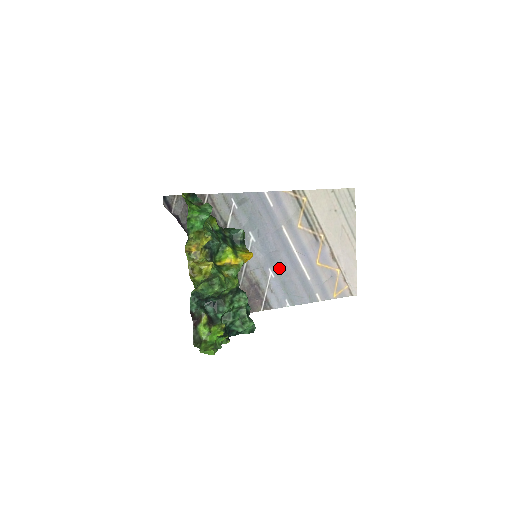
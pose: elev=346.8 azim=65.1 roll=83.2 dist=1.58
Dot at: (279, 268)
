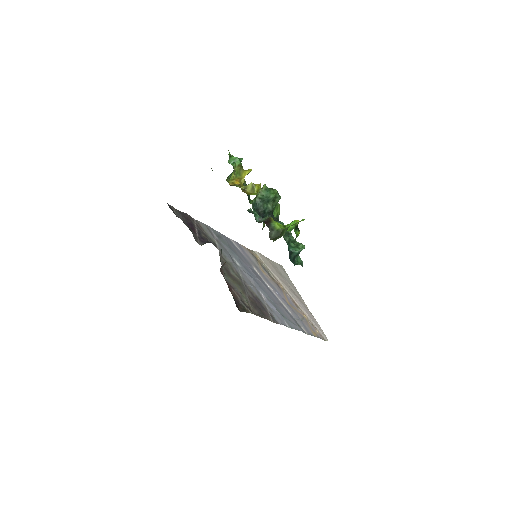
Dot at: (266, 294)
